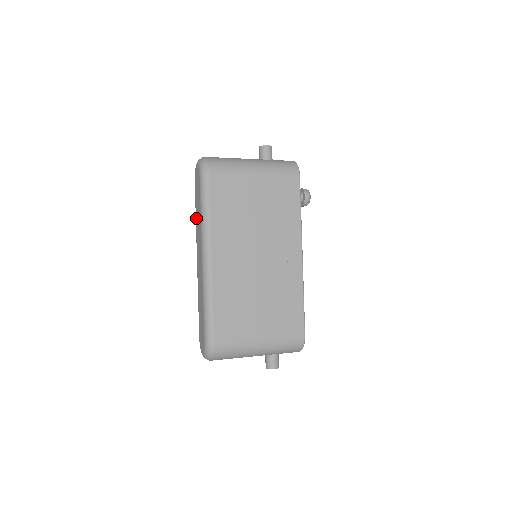
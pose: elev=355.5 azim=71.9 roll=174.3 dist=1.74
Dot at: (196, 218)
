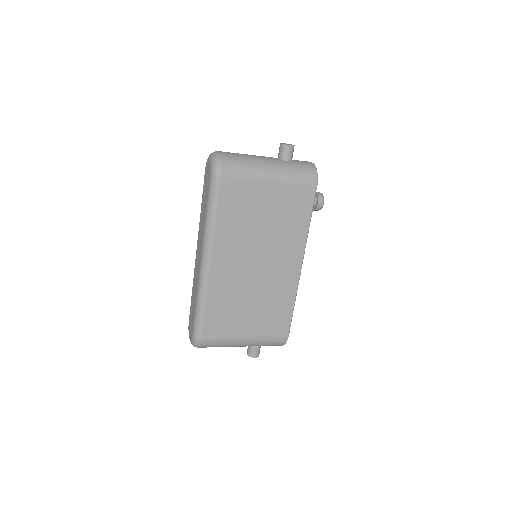
Dot at: (201, 211)
